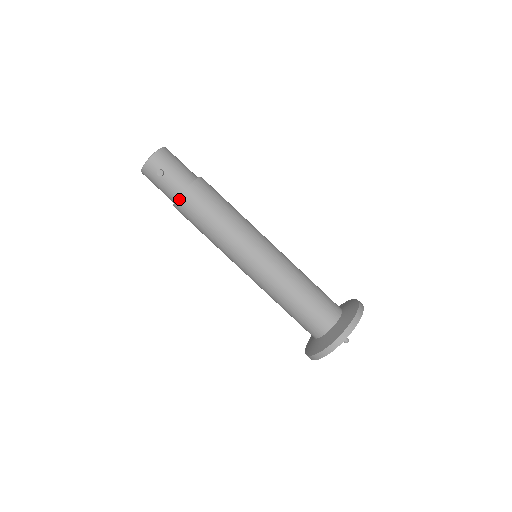
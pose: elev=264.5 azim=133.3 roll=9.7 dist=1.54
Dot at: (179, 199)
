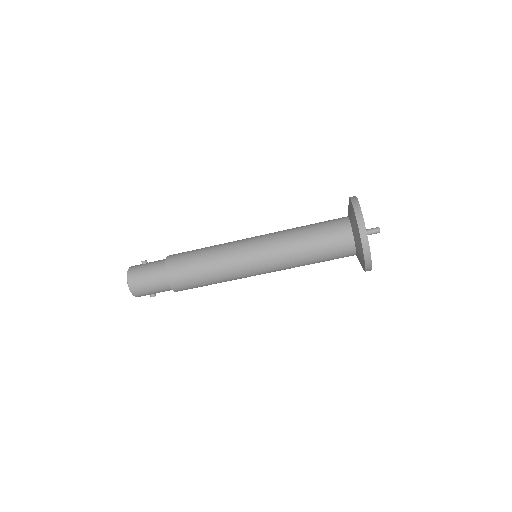
Dot at: occluded
